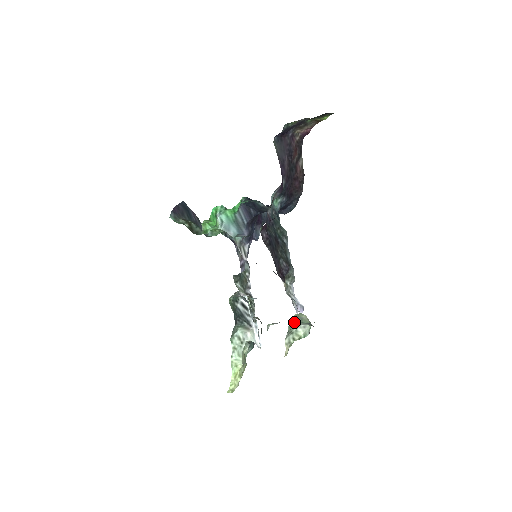
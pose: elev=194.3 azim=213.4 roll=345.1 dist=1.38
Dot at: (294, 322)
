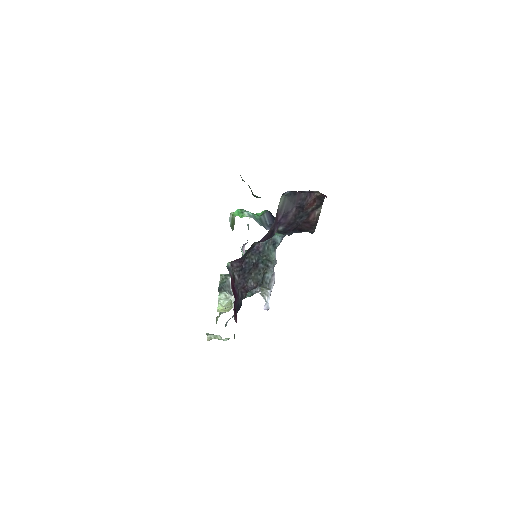
Dot at: occluded
